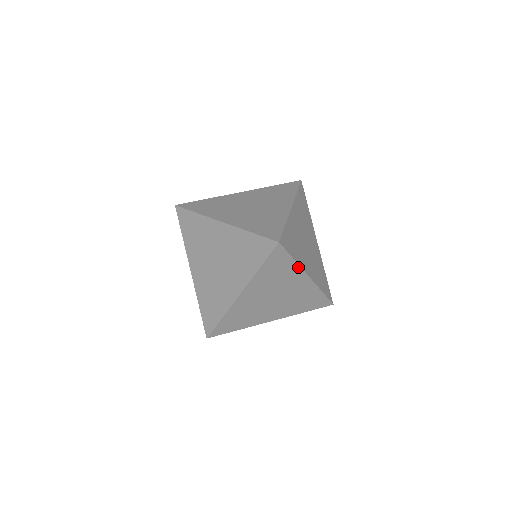
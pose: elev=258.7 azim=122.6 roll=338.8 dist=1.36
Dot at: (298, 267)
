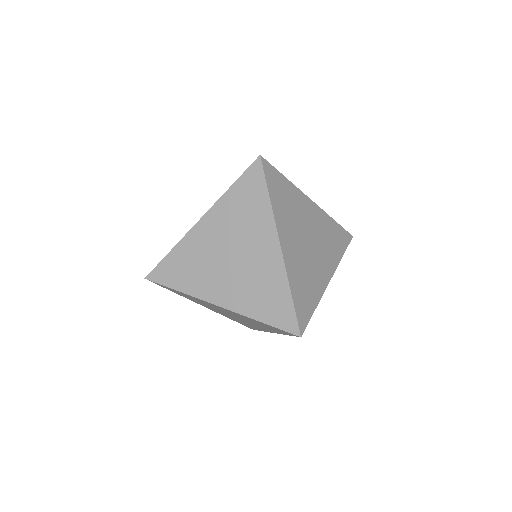
Dot at: (280, 333)
